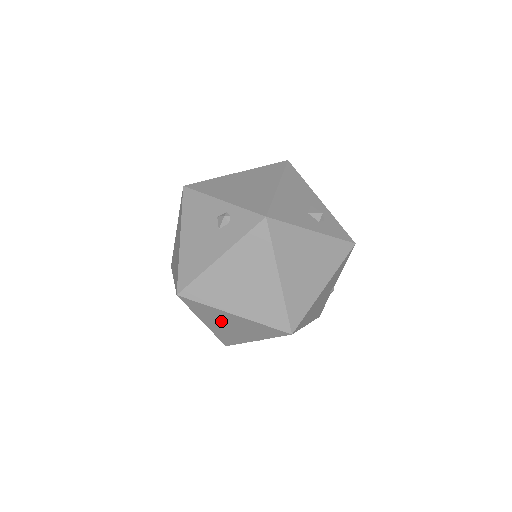
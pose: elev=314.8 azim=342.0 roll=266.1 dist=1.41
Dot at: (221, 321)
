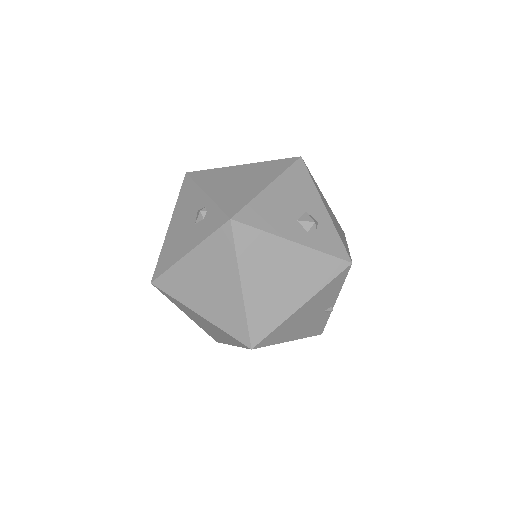
Dot at: (196, 317)
